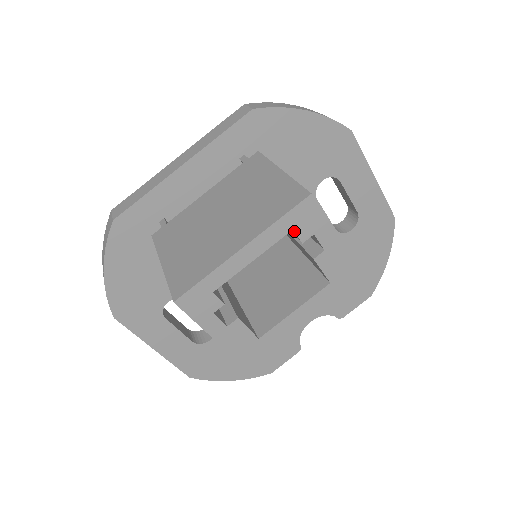
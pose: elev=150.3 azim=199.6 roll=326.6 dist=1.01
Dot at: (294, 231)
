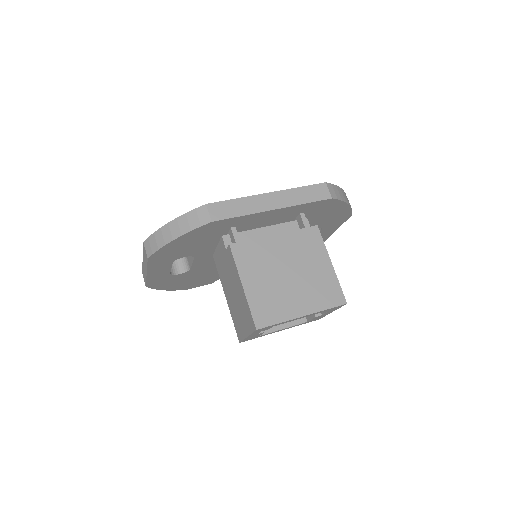
Dot at: (325, 311)
